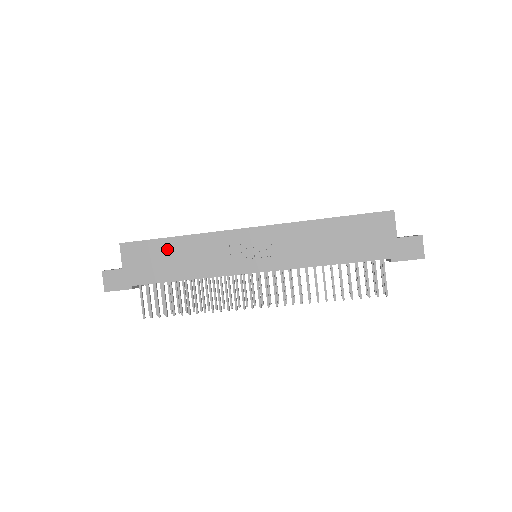
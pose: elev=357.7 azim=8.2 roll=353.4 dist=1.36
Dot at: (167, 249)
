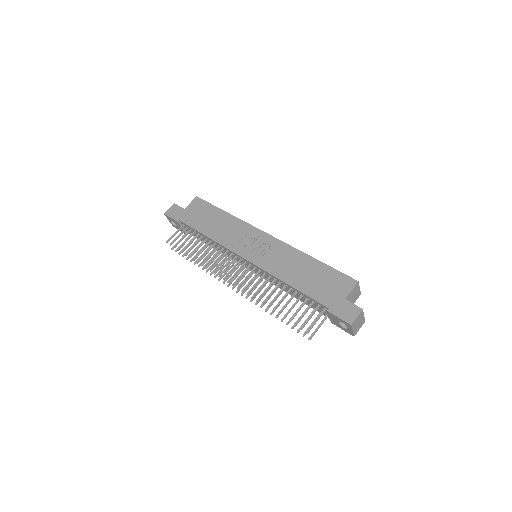
Dot at: (215, 214)
